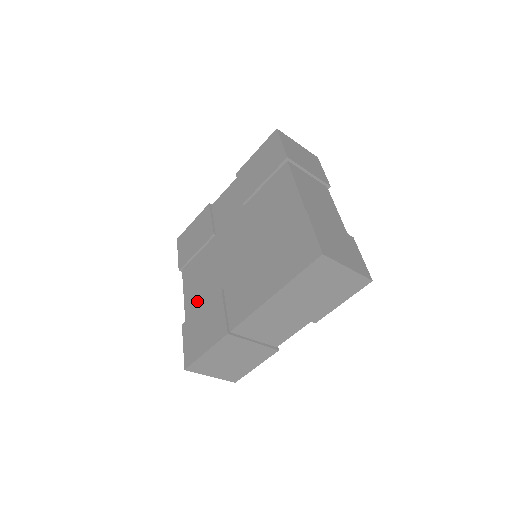
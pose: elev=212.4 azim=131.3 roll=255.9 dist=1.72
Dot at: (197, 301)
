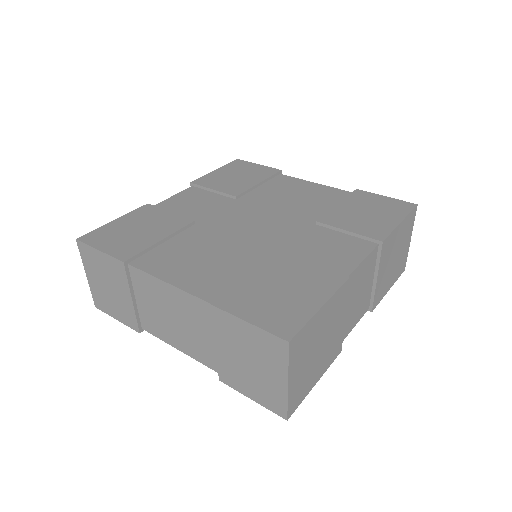
Dot at: (222, 277)
